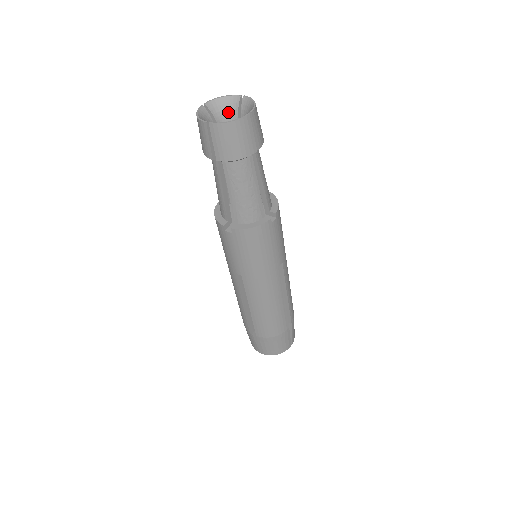
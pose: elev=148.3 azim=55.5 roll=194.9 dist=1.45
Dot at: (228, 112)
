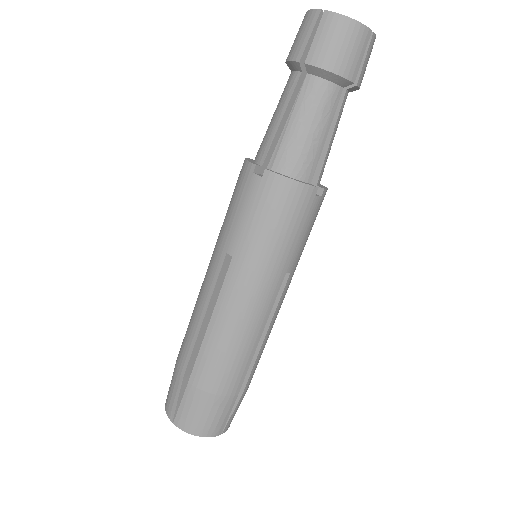
Dot at: occluded
